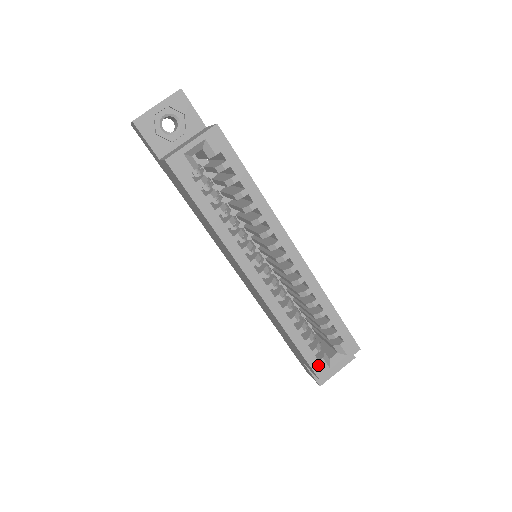
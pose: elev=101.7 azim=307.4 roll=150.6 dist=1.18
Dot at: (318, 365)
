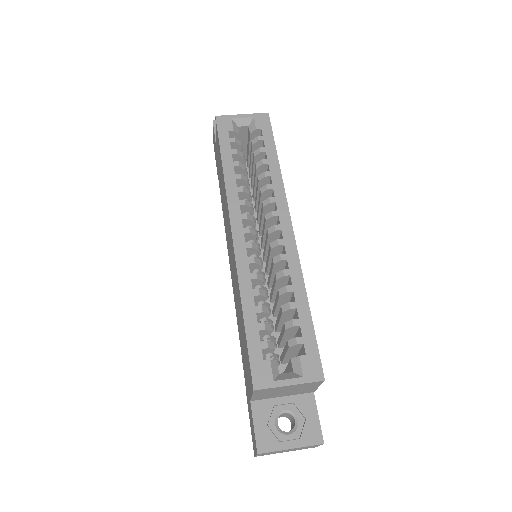
Dot at: (260, 365)
